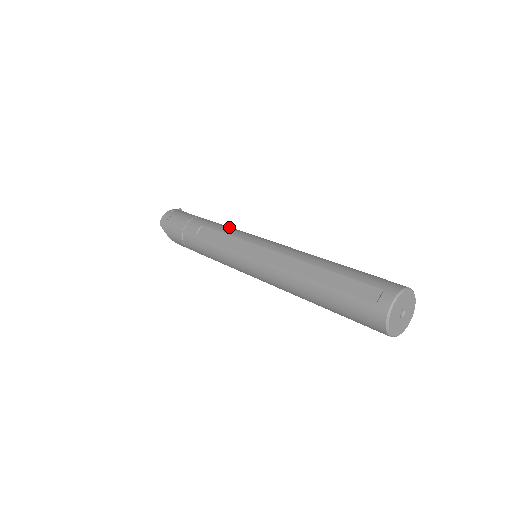
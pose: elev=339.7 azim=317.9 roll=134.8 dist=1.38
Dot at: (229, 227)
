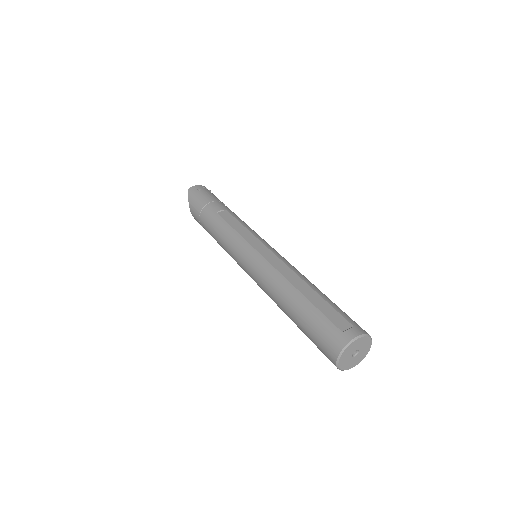
Dot at: occluded
